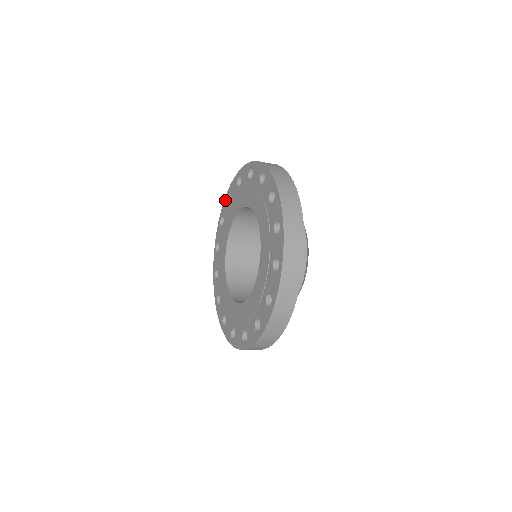
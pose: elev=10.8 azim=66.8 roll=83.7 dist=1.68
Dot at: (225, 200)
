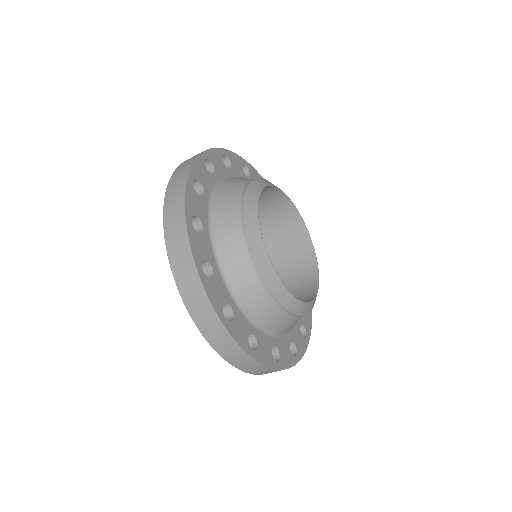
Dot at: occluded
